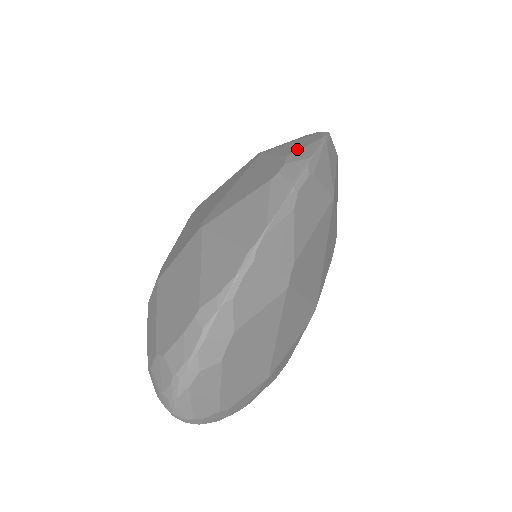
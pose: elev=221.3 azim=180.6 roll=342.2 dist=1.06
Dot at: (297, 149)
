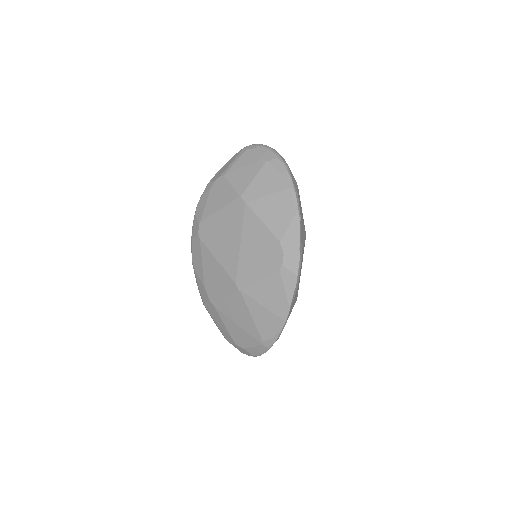
Dot at: (283, 229)
